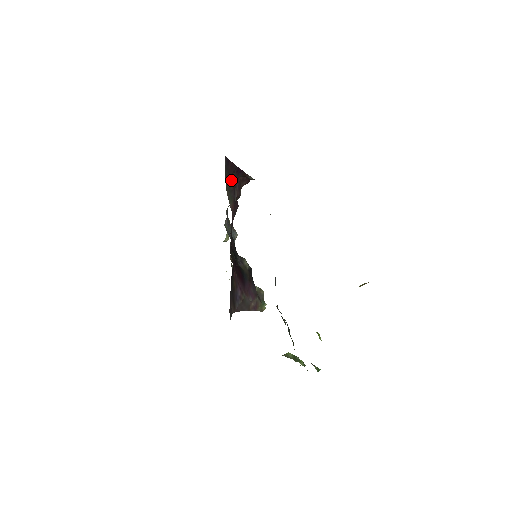
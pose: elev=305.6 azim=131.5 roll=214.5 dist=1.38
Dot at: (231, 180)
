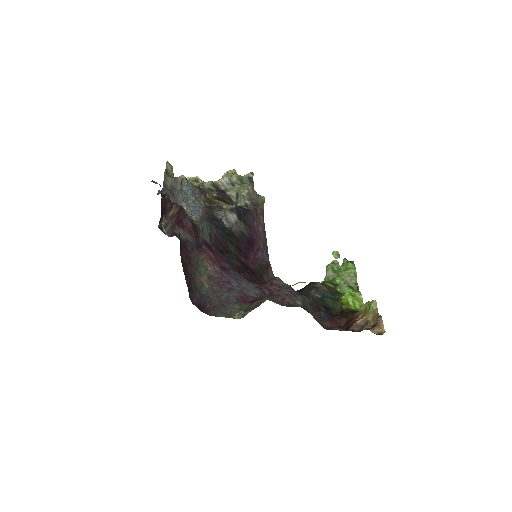
Dot at: (190, 265)
